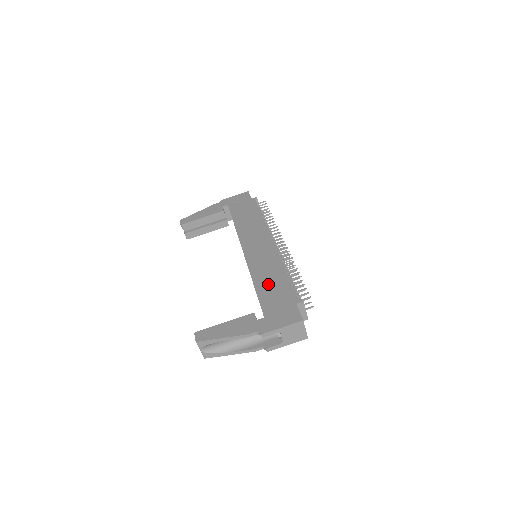
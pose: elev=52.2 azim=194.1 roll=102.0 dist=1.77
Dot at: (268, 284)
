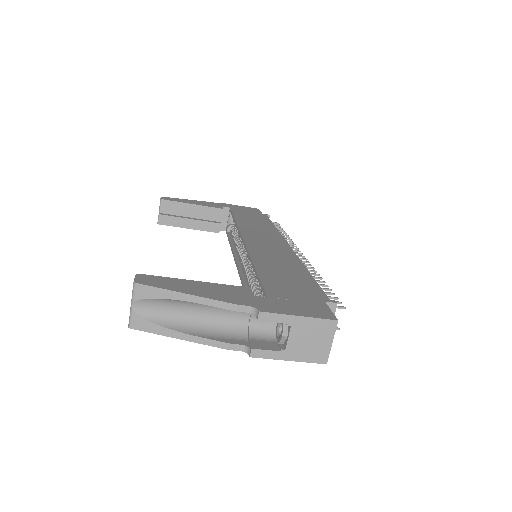
Dot at: (278, 271)
